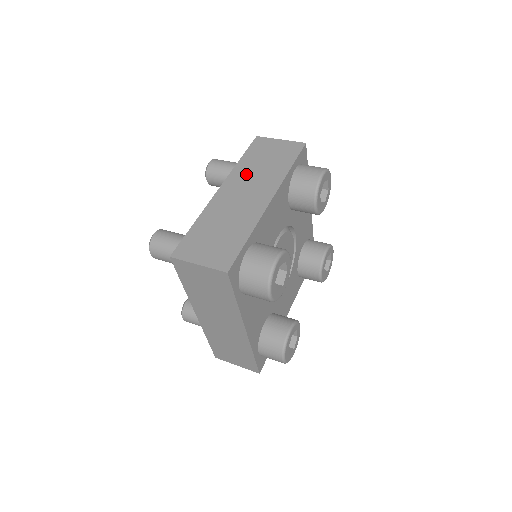
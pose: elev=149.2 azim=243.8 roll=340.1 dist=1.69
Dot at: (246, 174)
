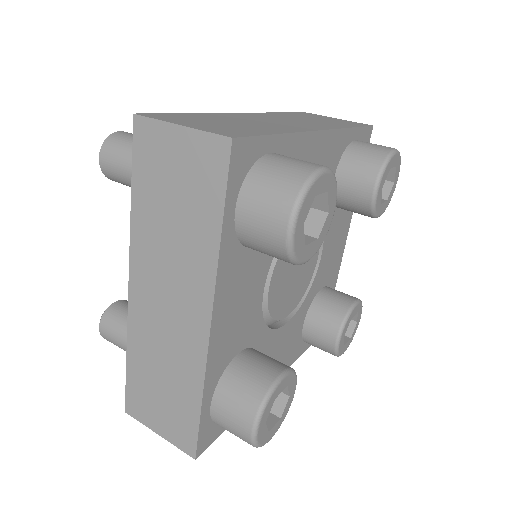
Dot at: (153, 247)
